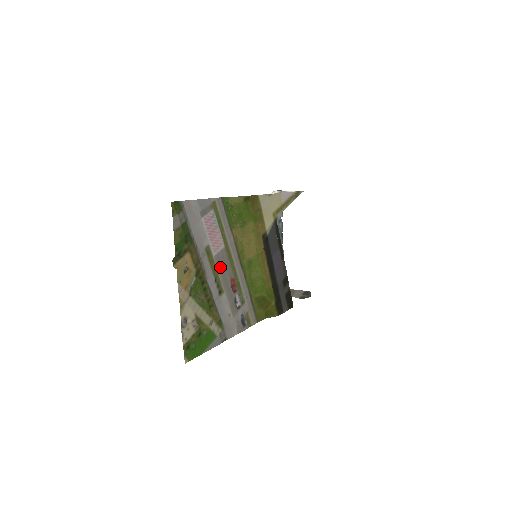
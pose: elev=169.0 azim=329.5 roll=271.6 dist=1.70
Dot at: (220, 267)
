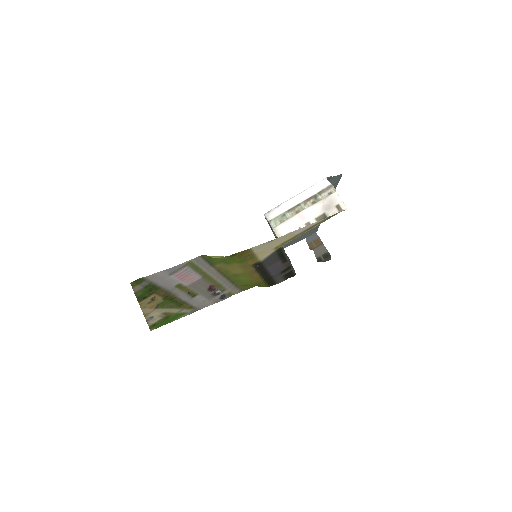
Dot at: (194, 287)
